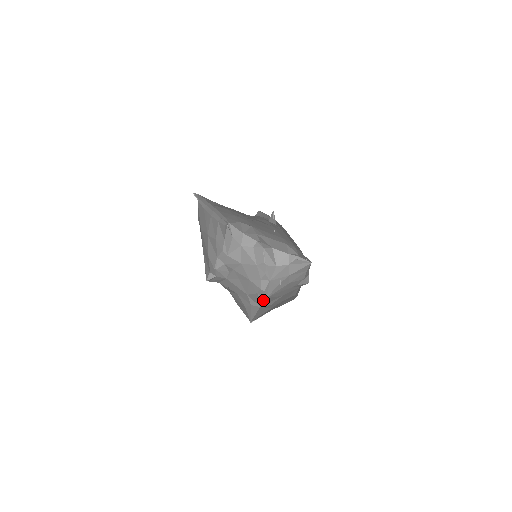
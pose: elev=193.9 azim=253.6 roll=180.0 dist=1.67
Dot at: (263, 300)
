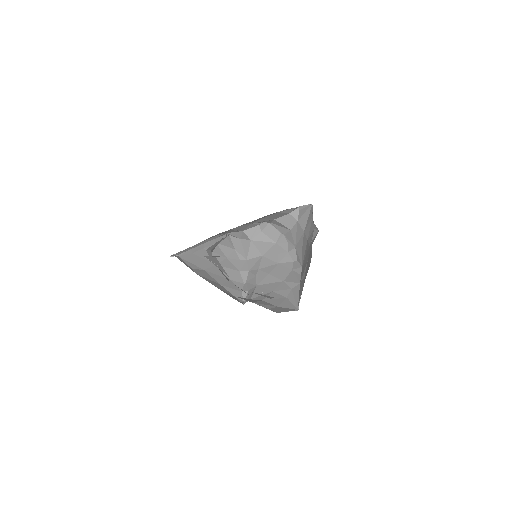
Dot at: (300, 272)
